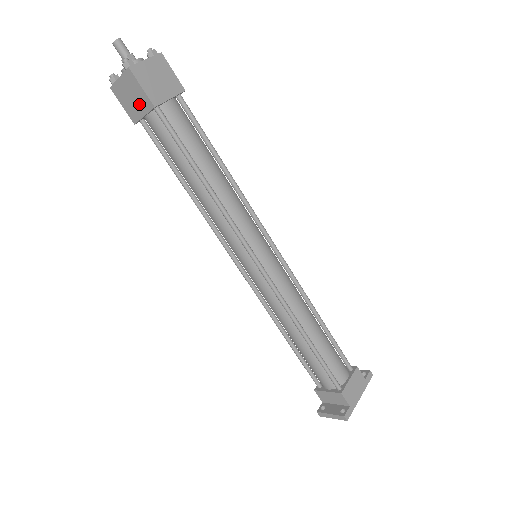
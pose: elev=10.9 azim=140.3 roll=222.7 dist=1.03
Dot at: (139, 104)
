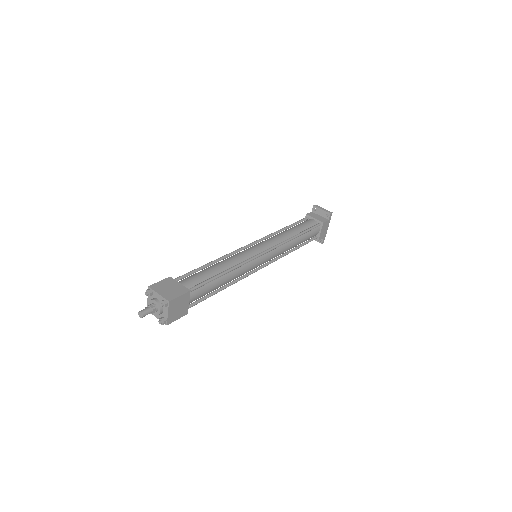
Dot at: occluded
